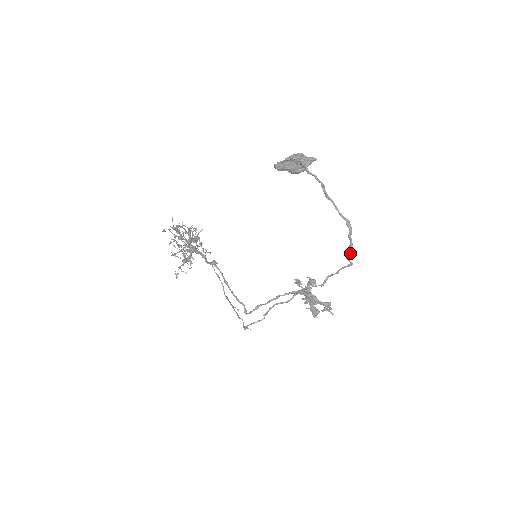
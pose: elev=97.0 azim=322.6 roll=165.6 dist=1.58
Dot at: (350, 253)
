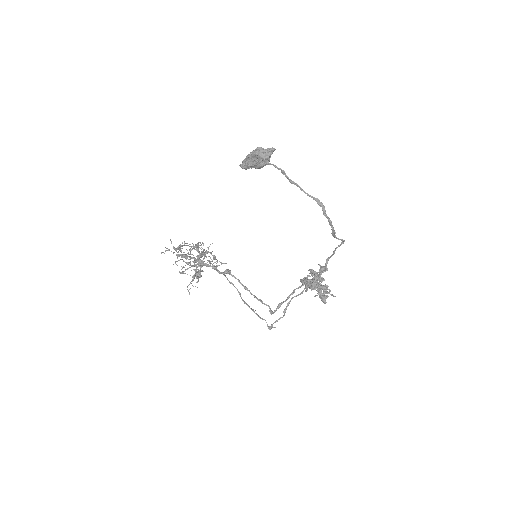
Dot at: (333, 231)
